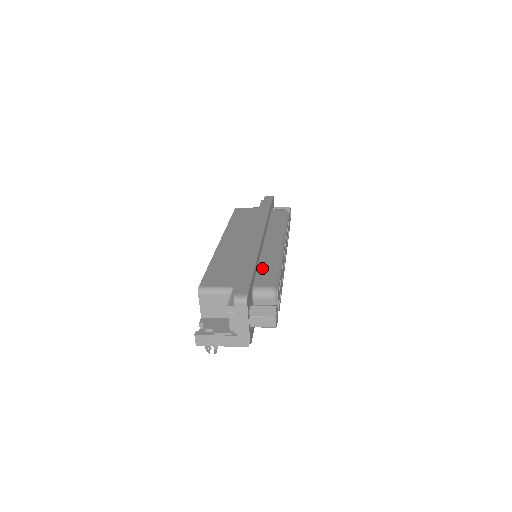
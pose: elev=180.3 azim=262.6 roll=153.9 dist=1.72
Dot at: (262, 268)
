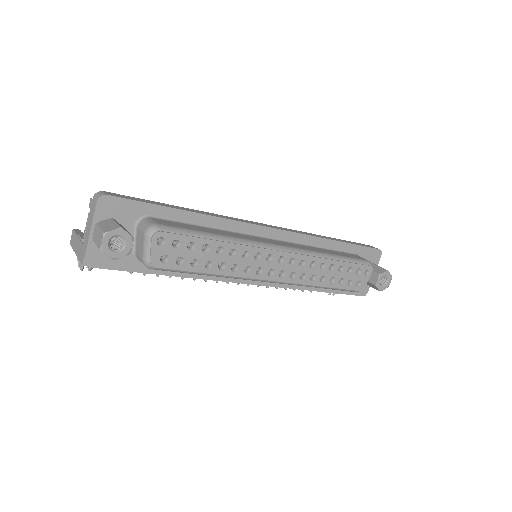
Dot at: (199, 226)
